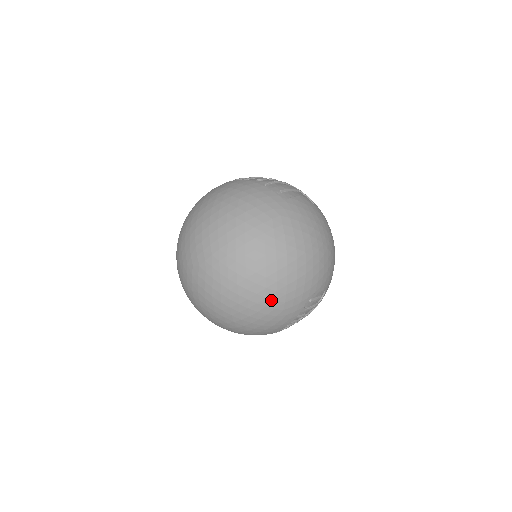
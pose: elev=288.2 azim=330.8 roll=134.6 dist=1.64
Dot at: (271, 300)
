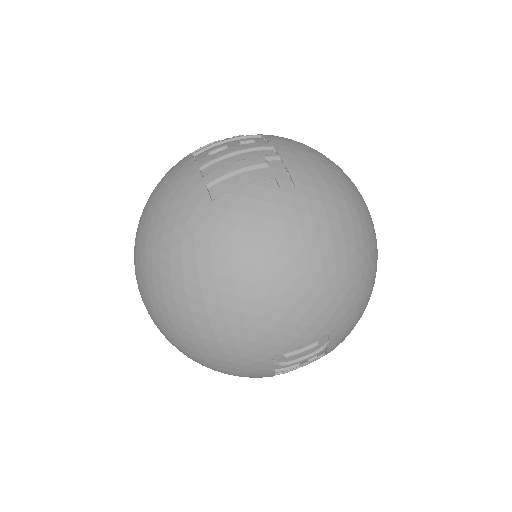
Dot at: (208, 357)
